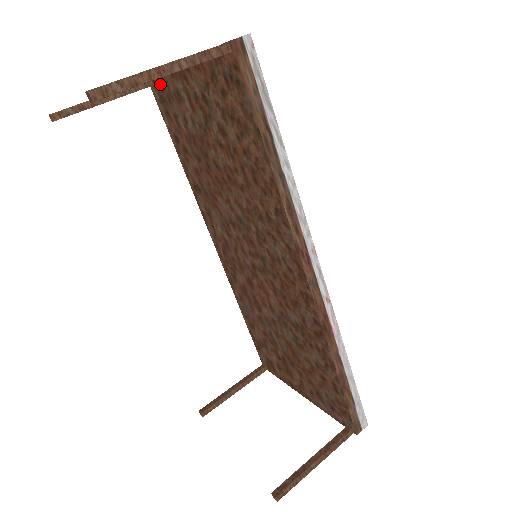
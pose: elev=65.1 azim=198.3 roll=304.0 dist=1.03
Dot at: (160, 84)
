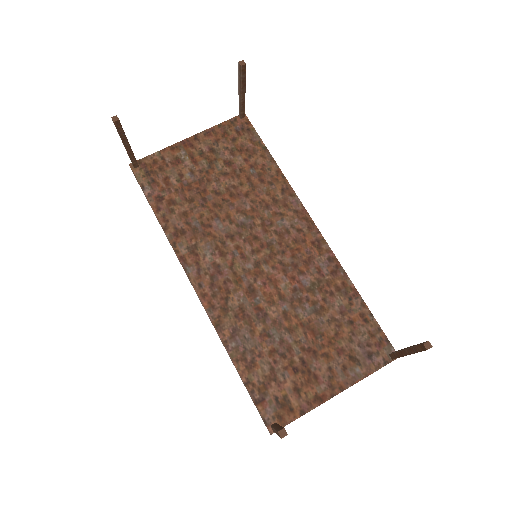
Dot at: (151, 162)
